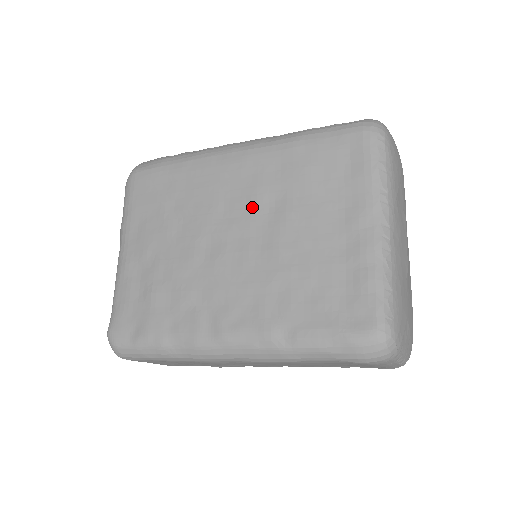
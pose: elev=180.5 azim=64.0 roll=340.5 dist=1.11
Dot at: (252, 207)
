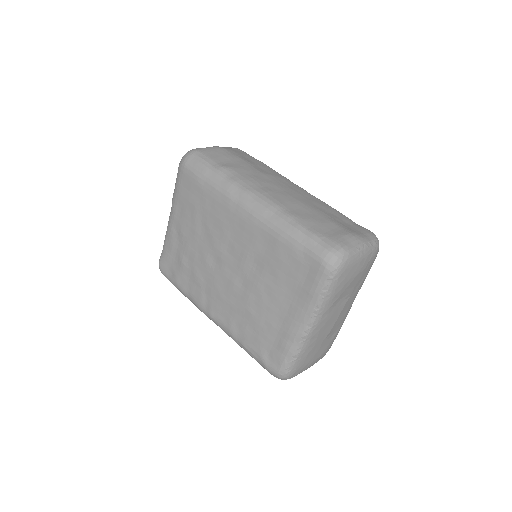
Dot at: (243, 259)
